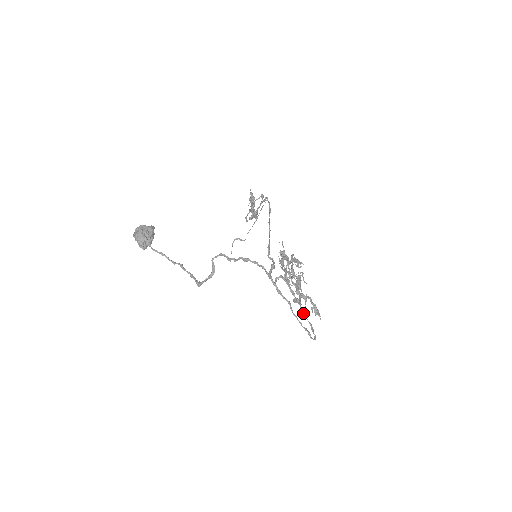
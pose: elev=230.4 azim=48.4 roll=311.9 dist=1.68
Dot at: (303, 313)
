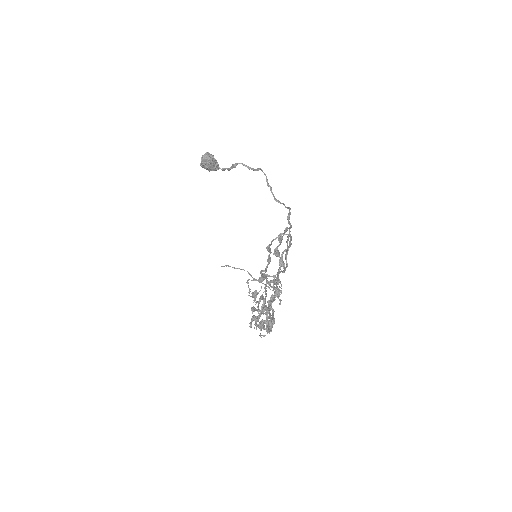
Dot at: (279, 271)
